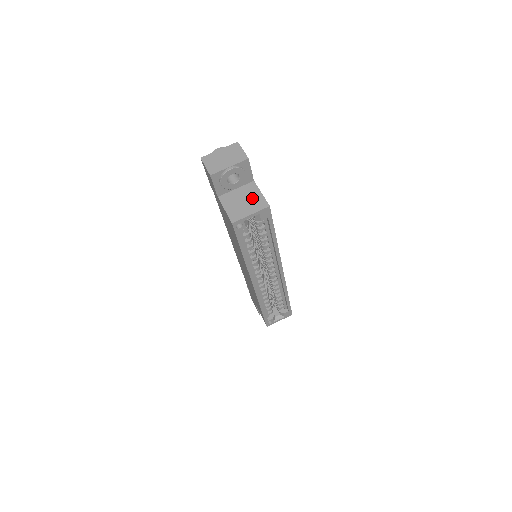
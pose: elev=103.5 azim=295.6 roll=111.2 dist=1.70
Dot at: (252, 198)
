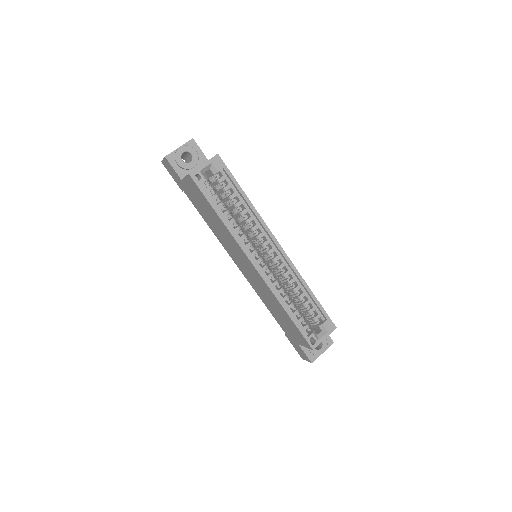
Dot at: occluded
